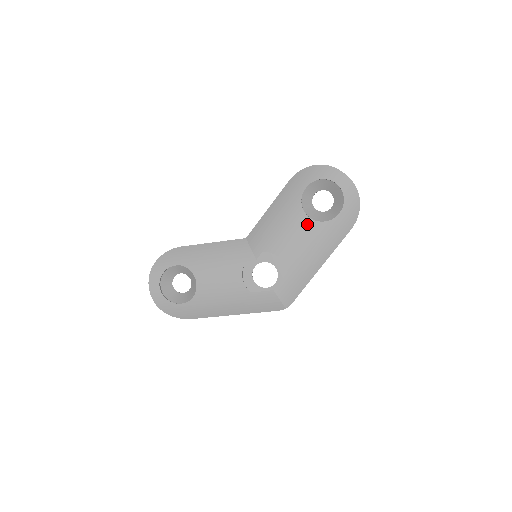
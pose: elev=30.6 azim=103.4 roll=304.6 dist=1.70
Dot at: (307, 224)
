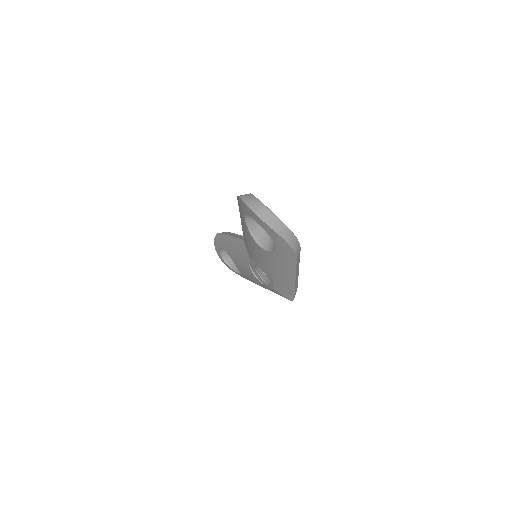
Dot at: (260, 250)
